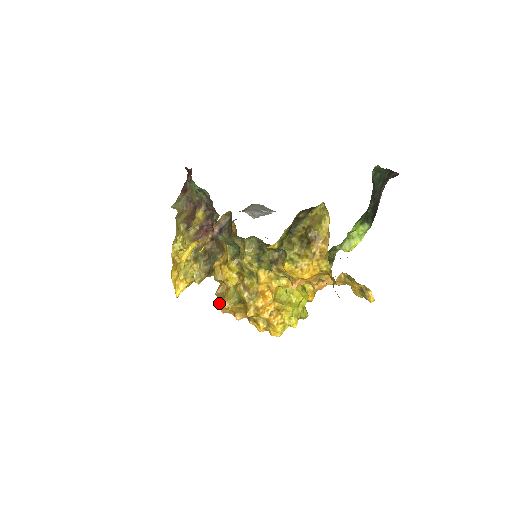
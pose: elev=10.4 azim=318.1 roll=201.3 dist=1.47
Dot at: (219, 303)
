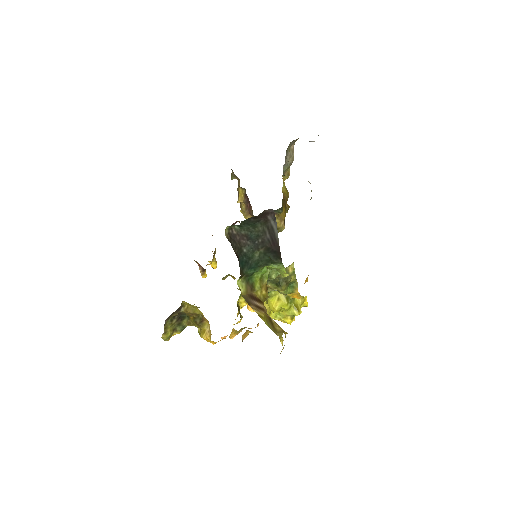
Dot at: occluded
